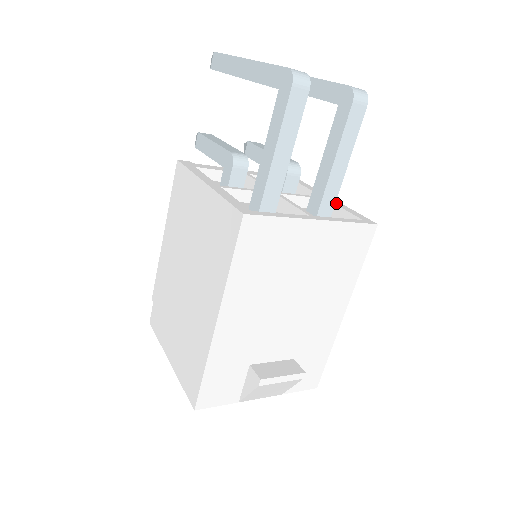
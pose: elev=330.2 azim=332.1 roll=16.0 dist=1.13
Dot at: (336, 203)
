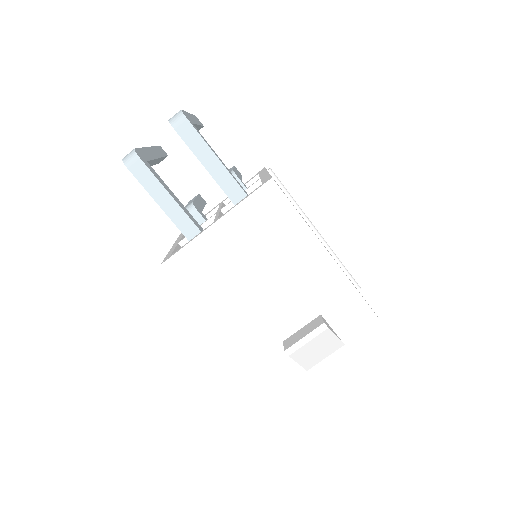
Dot at: occluded
